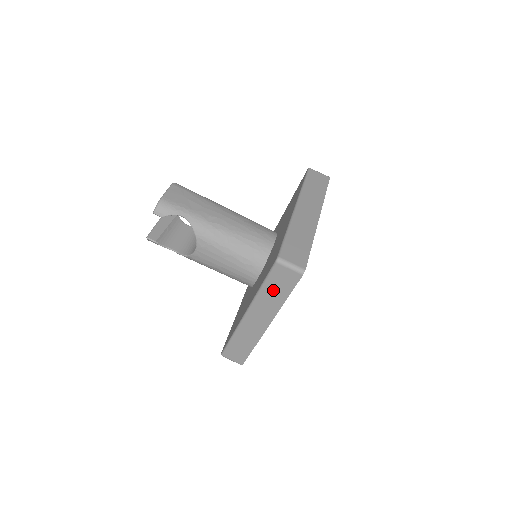
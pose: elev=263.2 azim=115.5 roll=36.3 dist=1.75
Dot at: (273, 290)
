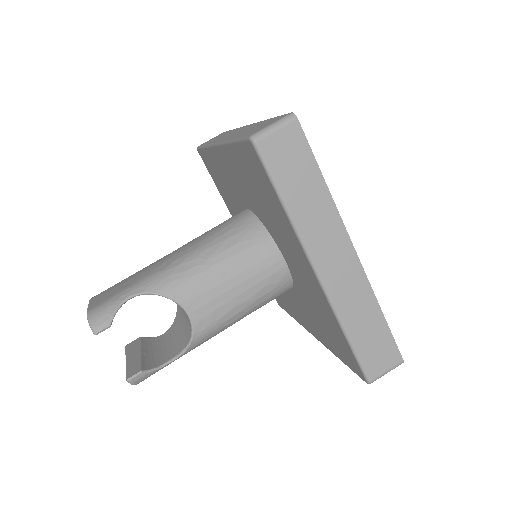
Dot at: (299, 190)
